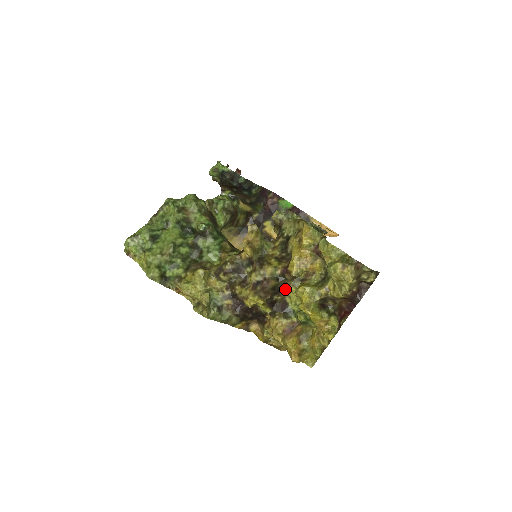
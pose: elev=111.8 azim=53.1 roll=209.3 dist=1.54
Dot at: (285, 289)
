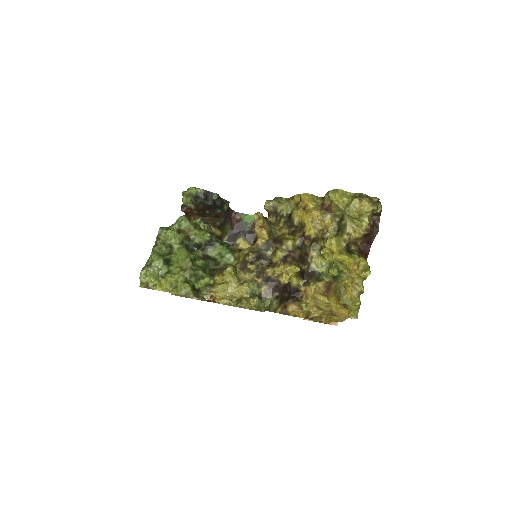
Dot at: (307, 257)
